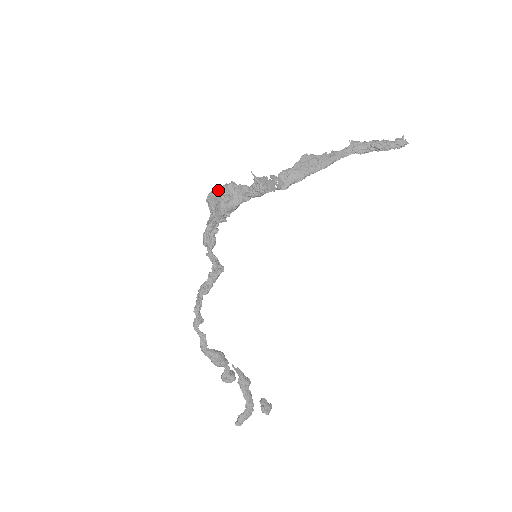
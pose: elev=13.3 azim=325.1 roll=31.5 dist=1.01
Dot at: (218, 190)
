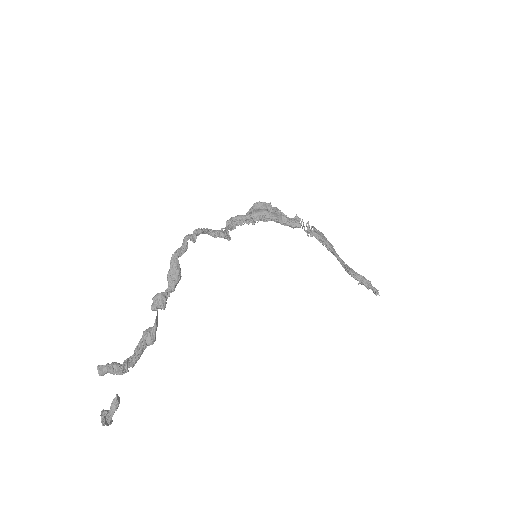
Dot at: (268, 204)
